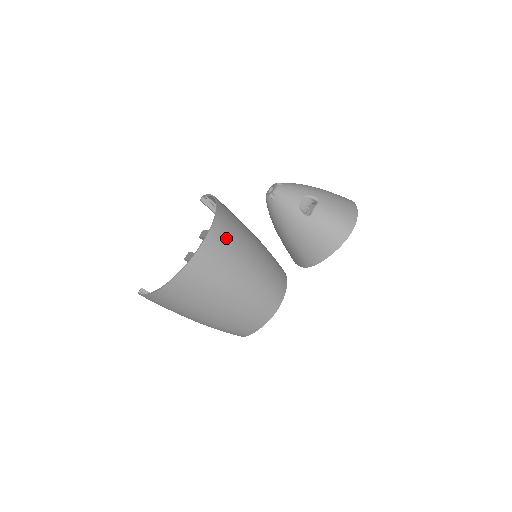
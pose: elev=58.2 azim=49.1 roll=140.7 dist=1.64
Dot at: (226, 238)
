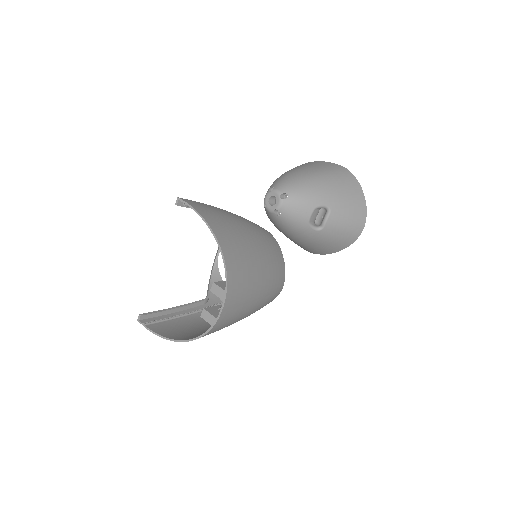
Dot at: (240, 284)
